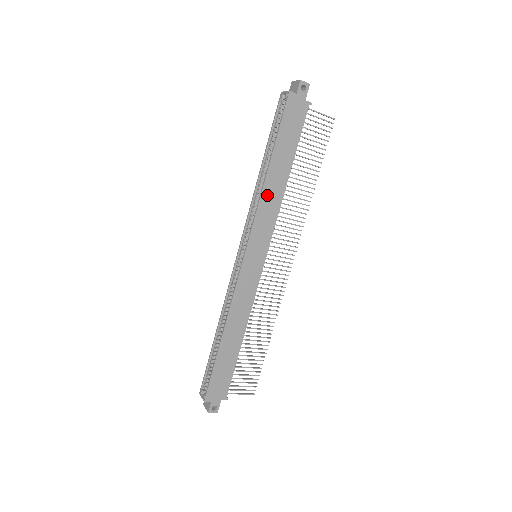
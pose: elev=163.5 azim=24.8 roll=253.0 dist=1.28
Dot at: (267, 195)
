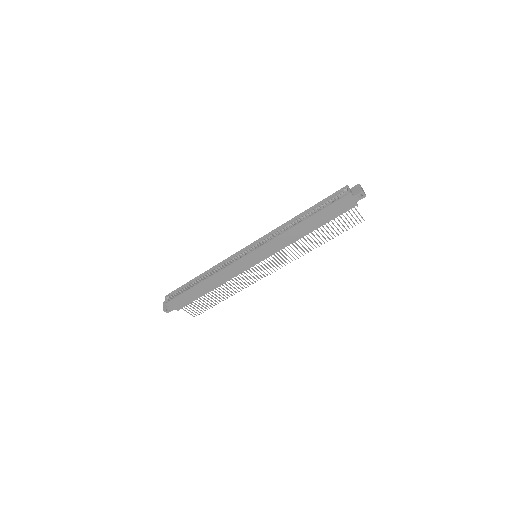
Dot at: (289, 234)
